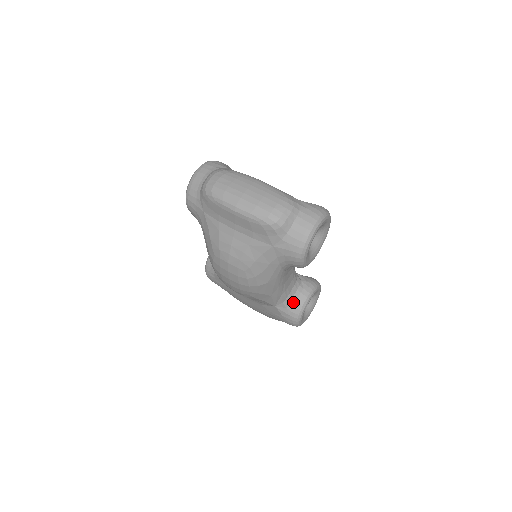
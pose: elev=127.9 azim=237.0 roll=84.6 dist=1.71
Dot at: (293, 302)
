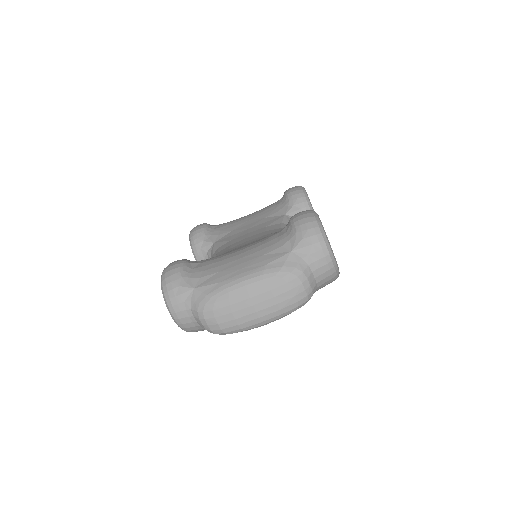
Dot at: occluded
